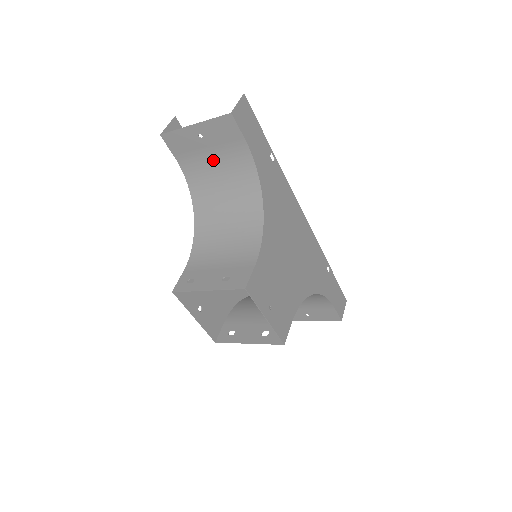
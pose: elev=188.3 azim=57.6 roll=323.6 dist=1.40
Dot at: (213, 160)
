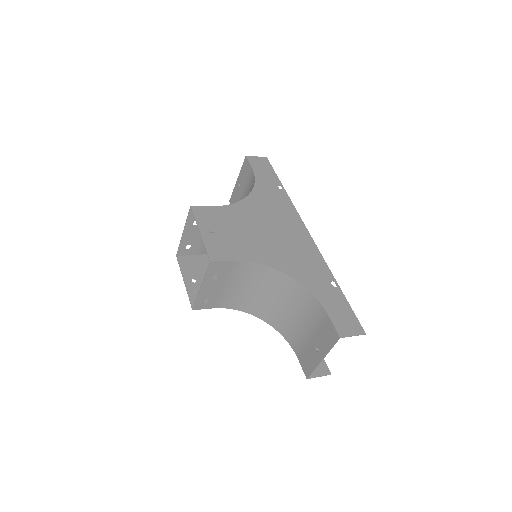
Dot at: occluded
